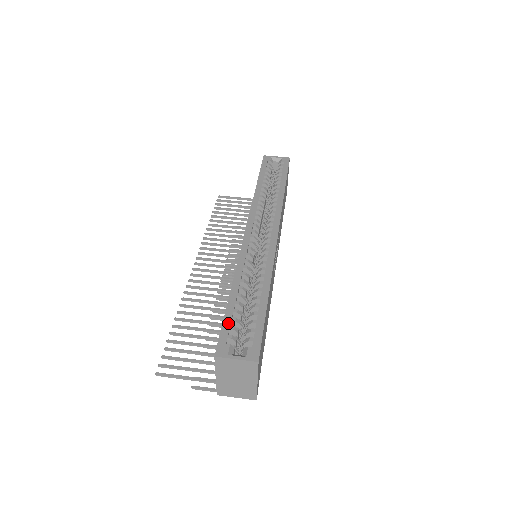
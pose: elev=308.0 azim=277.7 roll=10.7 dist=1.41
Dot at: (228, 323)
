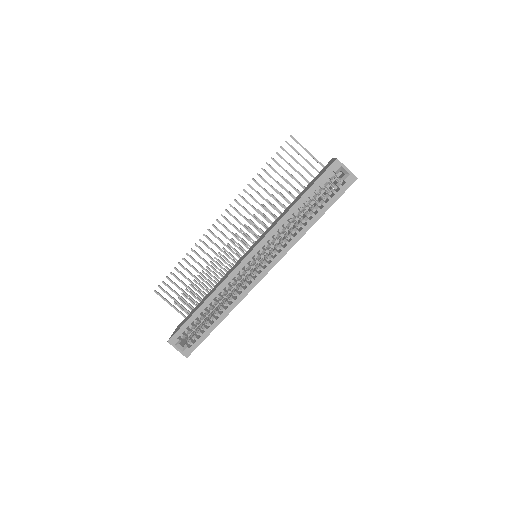
Dot at: (186, 327)
